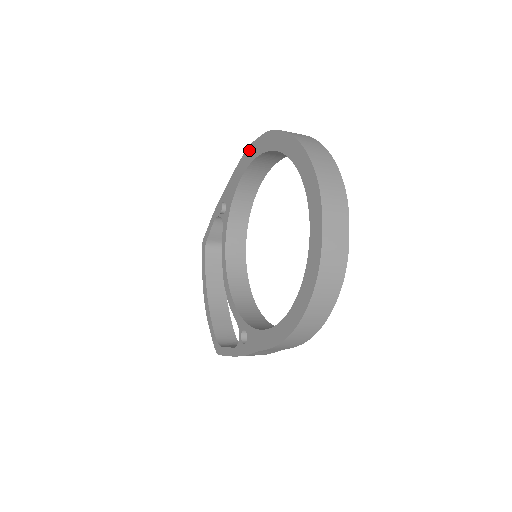
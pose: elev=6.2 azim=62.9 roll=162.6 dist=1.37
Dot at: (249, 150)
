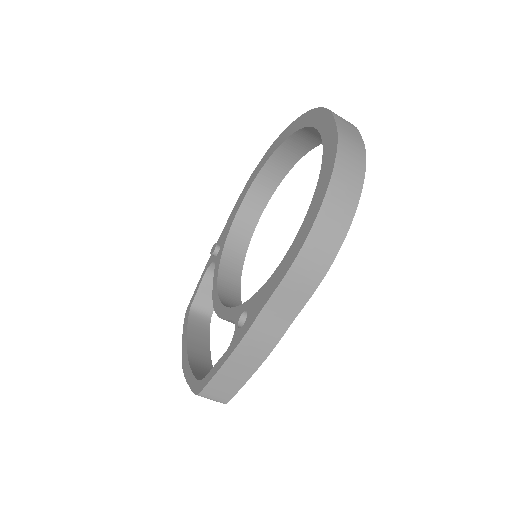
Dot at: (248, 181)
